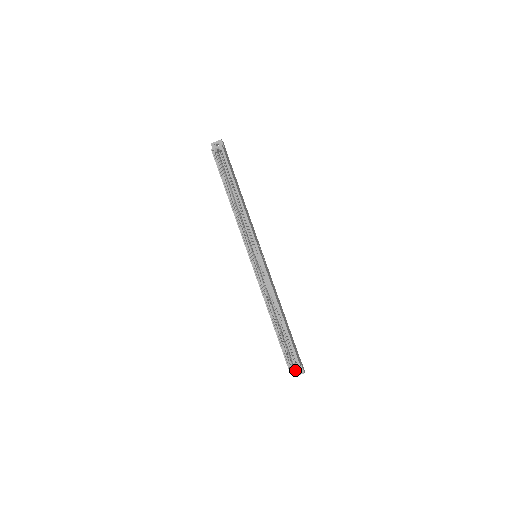
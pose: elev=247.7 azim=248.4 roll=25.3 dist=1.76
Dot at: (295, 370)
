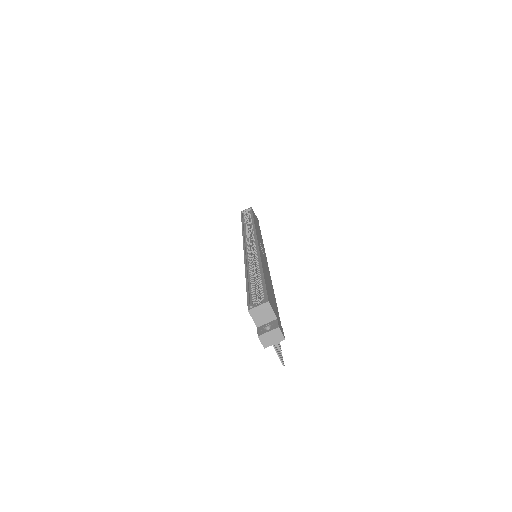
Dot at: (264, 328)
